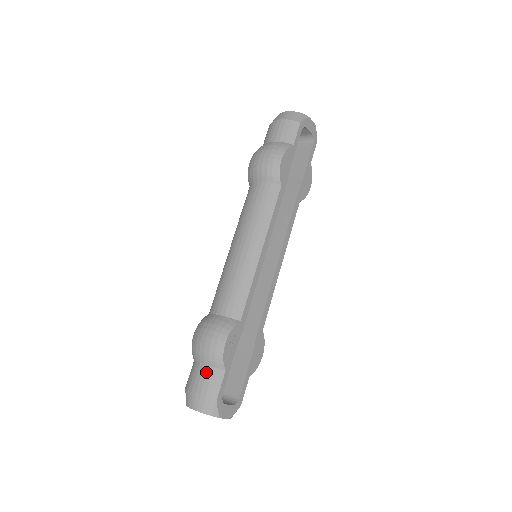
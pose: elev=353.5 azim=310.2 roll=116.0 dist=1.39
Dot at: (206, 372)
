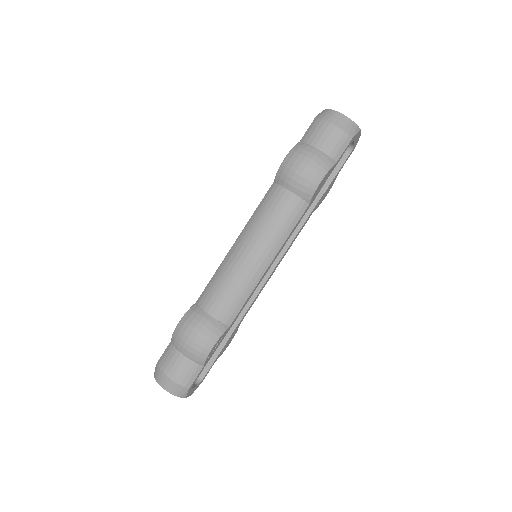
Dot at: (186, 364)
